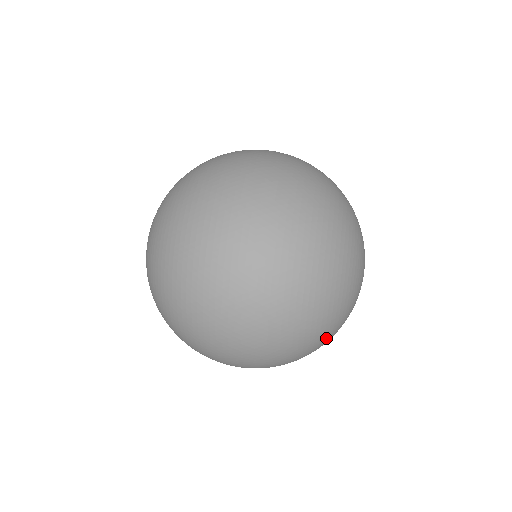
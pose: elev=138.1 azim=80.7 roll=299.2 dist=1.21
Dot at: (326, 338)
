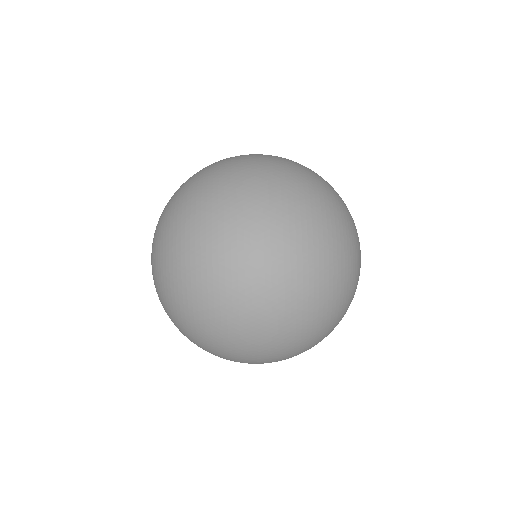
Dot at: (336, 325)
